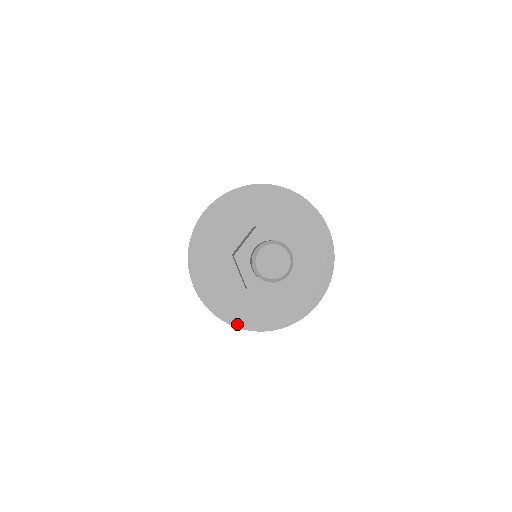
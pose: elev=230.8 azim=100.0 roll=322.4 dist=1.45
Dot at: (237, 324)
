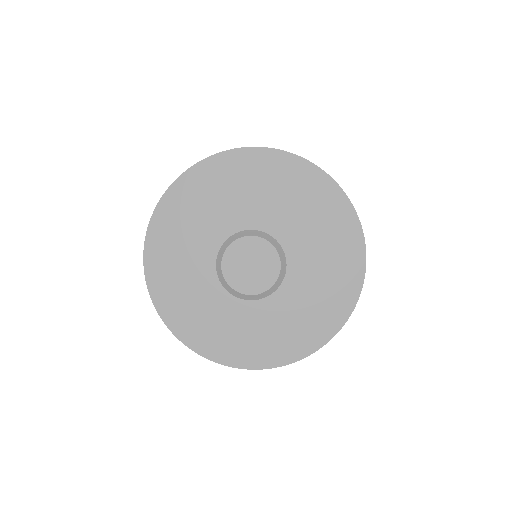
Dot at: (288, 359)
